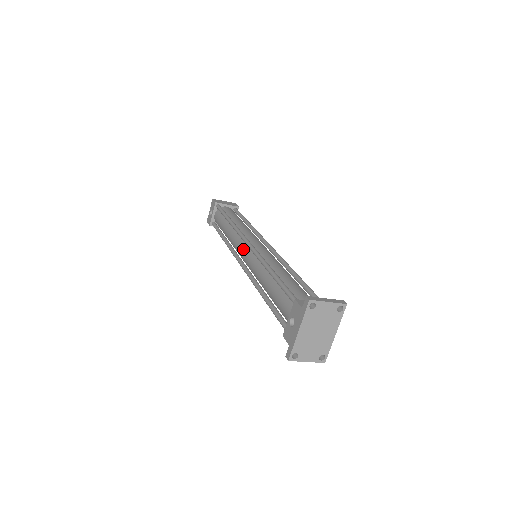
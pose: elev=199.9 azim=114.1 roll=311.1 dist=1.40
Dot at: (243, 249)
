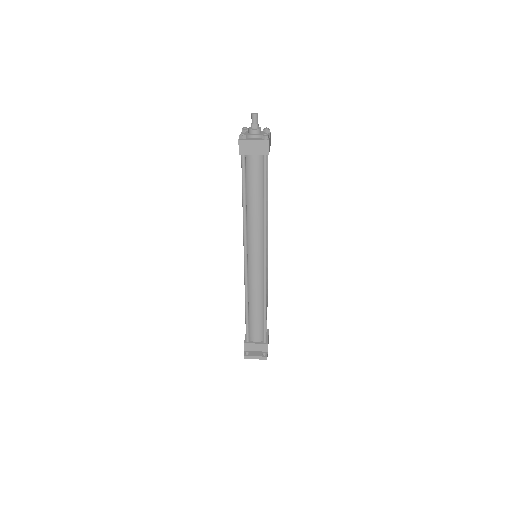
Dot at: occluded
